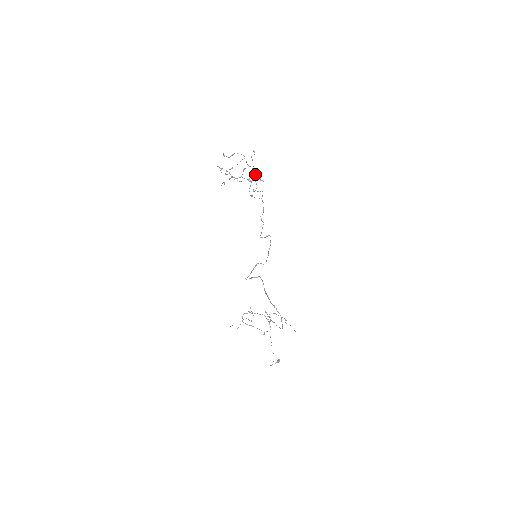
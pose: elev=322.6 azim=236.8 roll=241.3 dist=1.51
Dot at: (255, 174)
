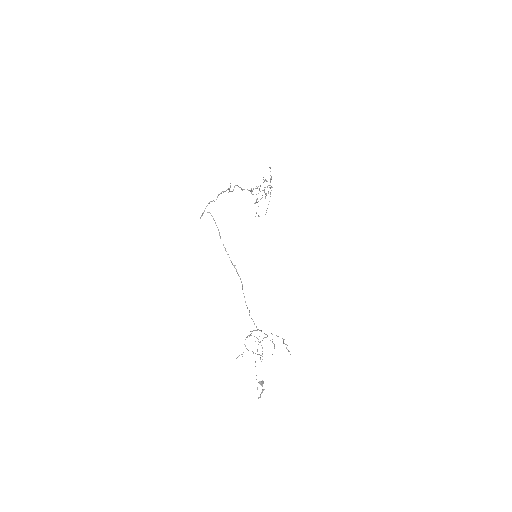
Dot at: (263, 179)
